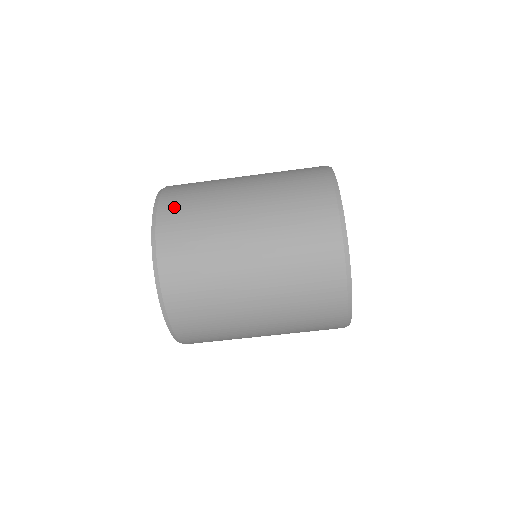
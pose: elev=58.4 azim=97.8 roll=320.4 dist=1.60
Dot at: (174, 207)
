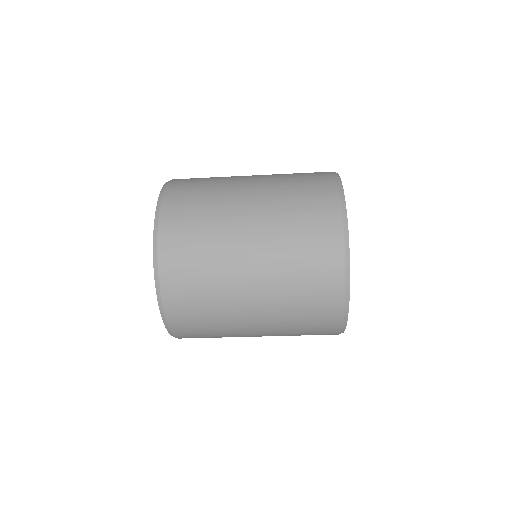
Dot at: (175, 250)
